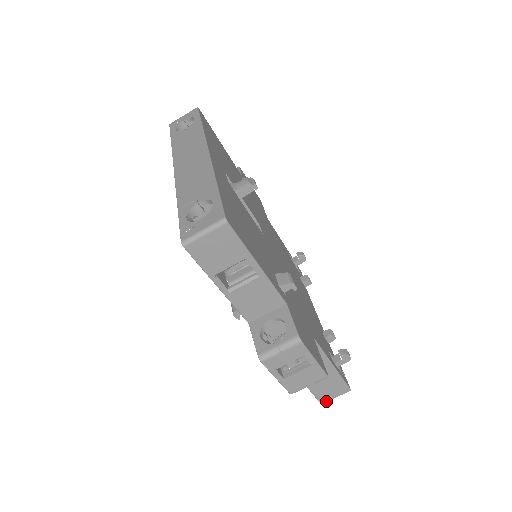
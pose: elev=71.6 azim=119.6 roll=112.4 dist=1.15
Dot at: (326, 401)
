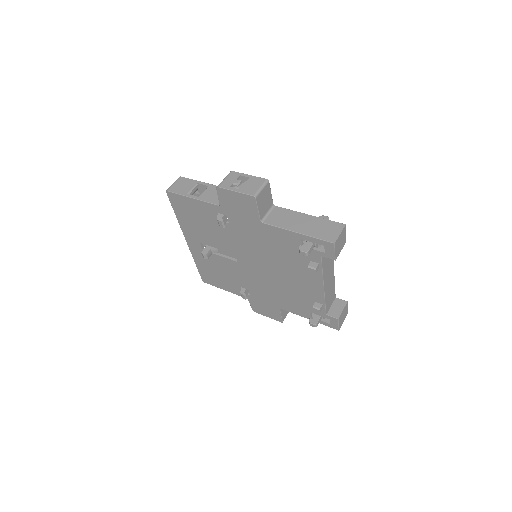
Dot at: (336, 240)
